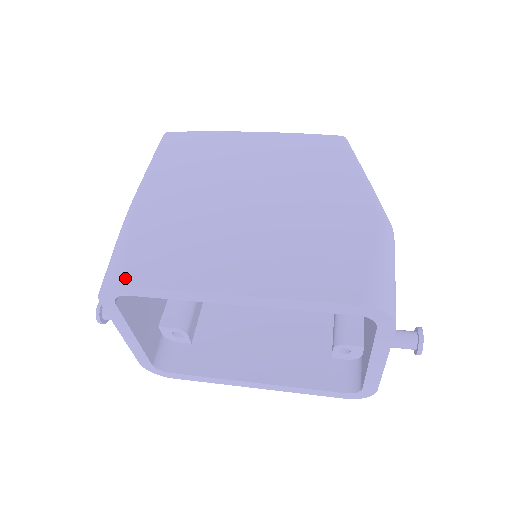
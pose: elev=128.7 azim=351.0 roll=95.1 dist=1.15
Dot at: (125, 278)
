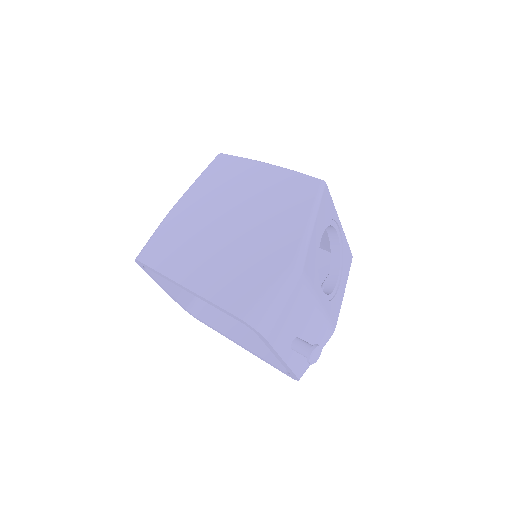
Dot at: (143, 257)
